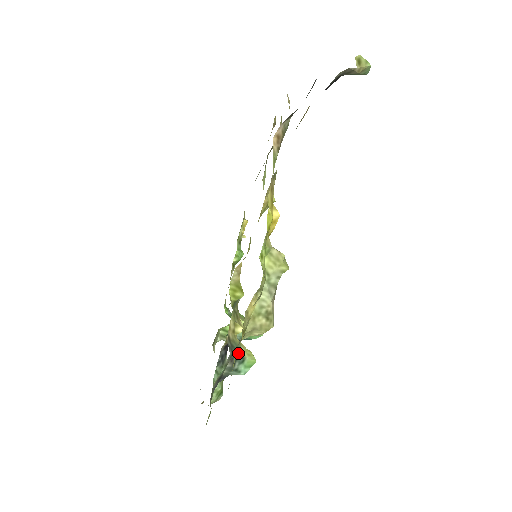
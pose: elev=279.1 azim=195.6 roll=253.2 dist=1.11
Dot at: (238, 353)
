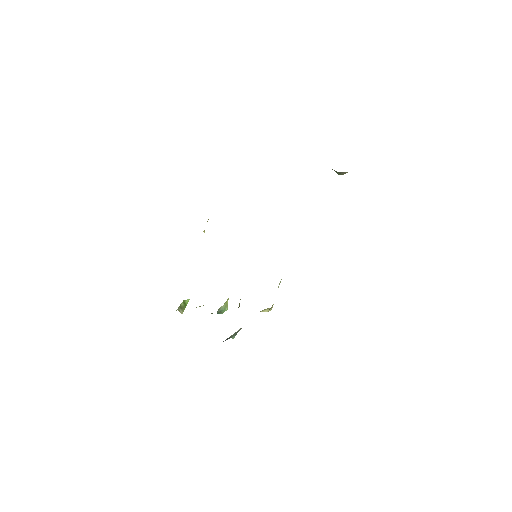
Dot at: occluded
